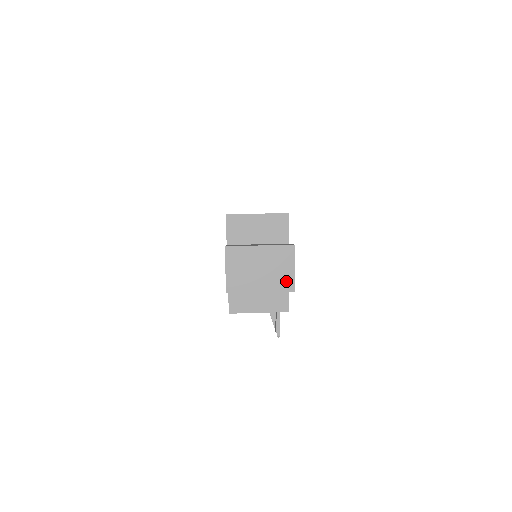
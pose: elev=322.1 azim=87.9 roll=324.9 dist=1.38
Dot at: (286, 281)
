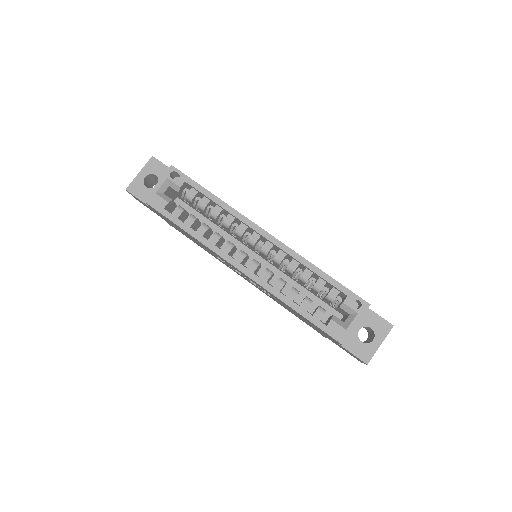
Dot at: occluded
